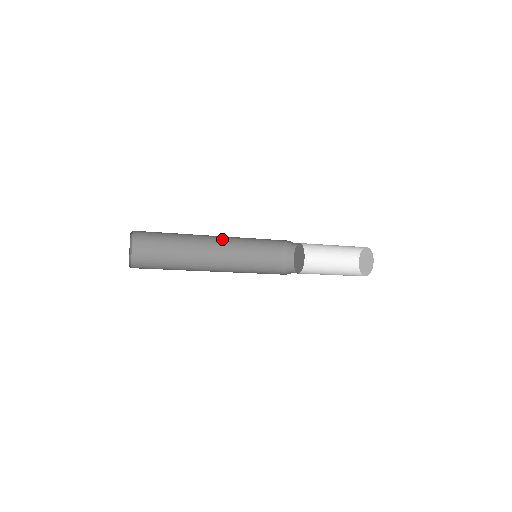
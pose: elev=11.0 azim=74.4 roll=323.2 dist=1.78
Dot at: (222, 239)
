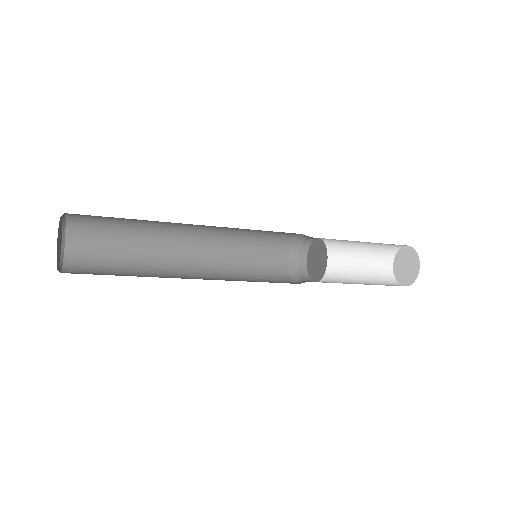
Dot at: (205, 230)
